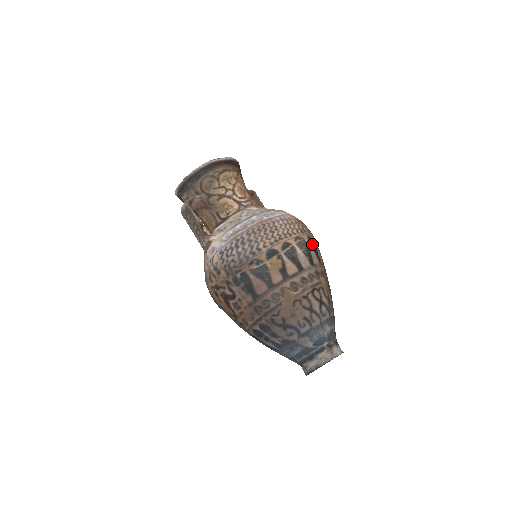
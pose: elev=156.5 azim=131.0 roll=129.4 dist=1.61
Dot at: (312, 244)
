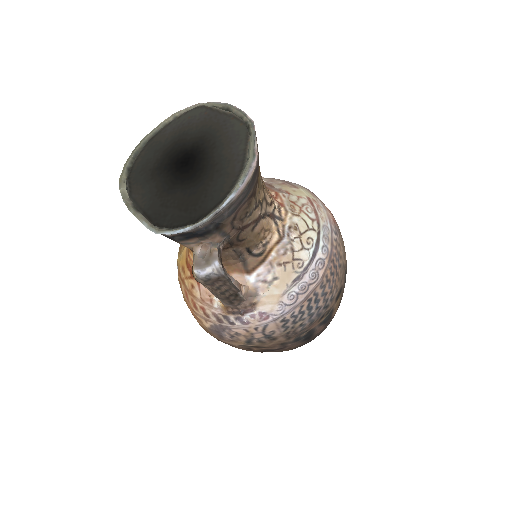
Dot at: occluded
